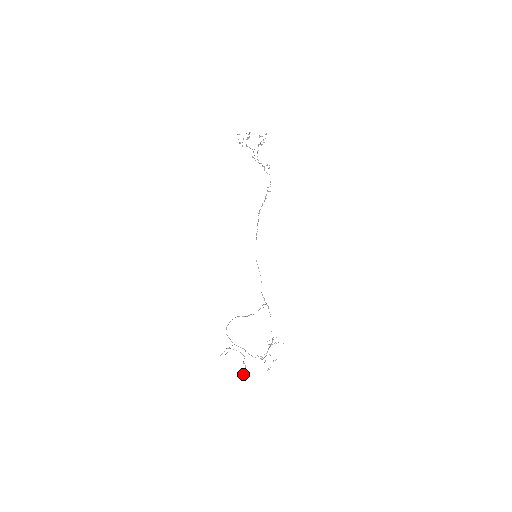
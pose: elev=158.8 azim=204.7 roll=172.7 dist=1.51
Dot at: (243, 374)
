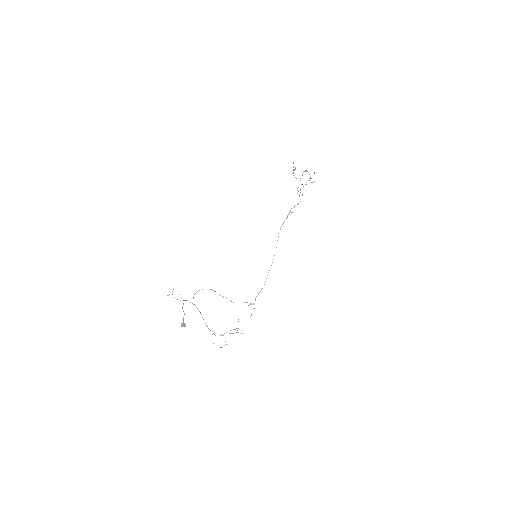
Dot at: (182, 323)
